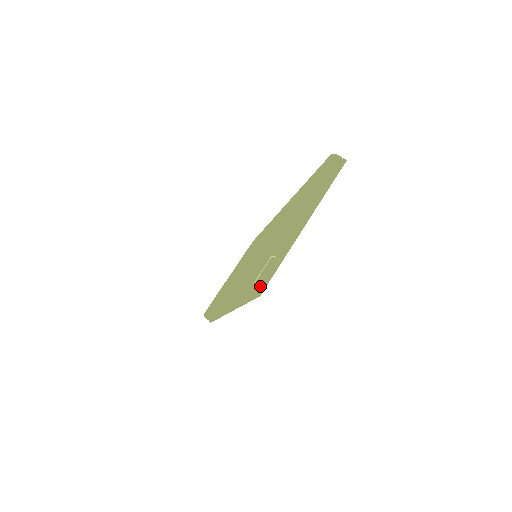
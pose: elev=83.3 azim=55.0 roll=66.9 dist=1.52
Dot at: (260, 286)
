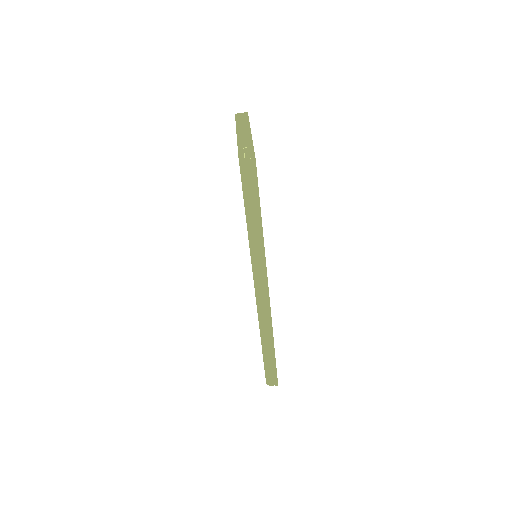
Dot at: occluded
